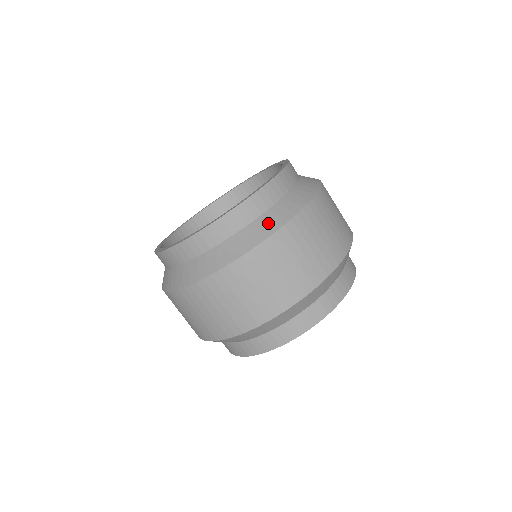
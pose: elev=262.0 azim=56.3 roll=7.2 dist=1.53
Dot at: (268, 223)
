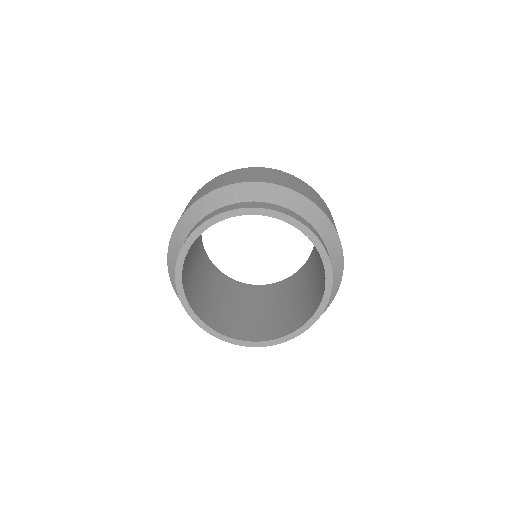
Dot at: occluded
